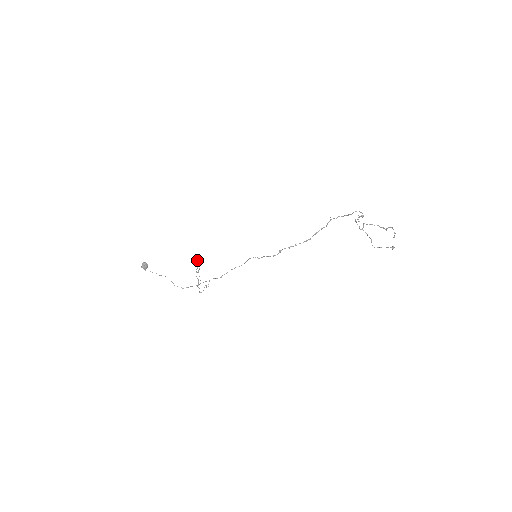
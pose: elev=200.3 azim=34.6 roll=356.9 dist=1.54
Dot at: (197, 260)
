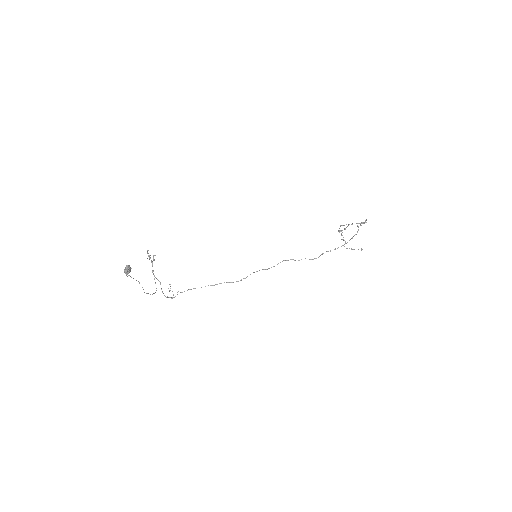
Dot at: (149, 258)
